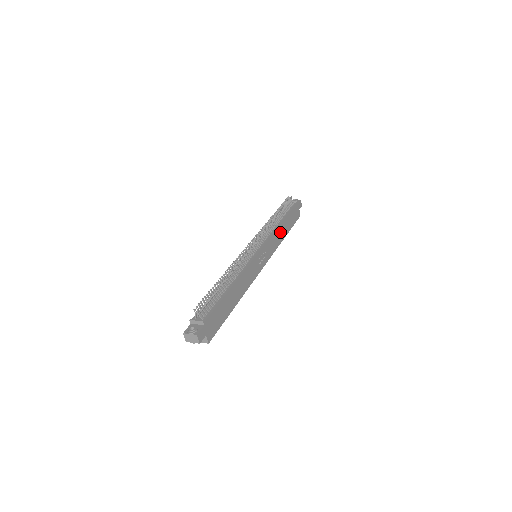
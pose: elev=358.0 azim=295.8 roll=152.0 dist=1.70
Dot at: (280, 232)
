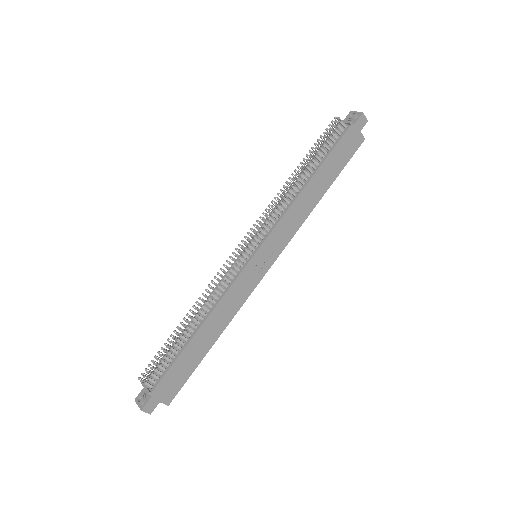
Dot at: (306, 199)
